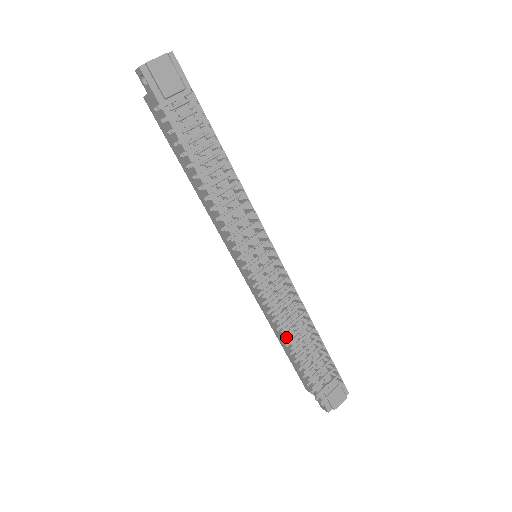
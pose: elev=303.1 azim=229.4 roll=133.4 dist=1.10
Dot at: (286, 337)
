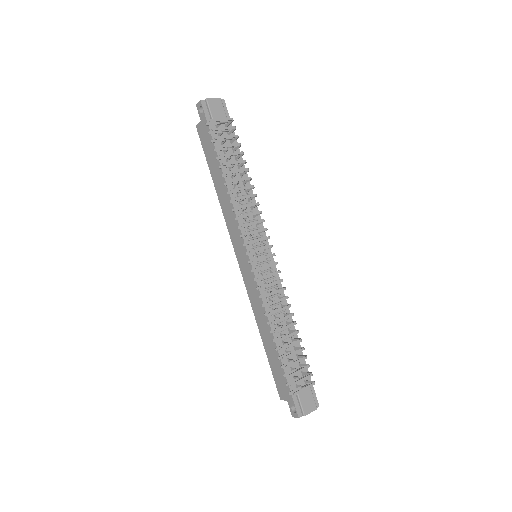
Dot at: (270, 330)
